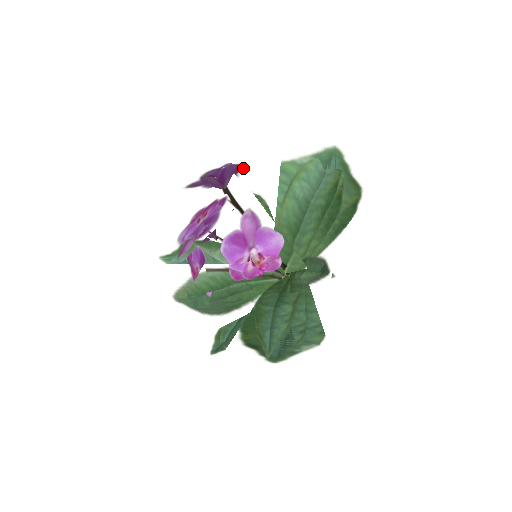
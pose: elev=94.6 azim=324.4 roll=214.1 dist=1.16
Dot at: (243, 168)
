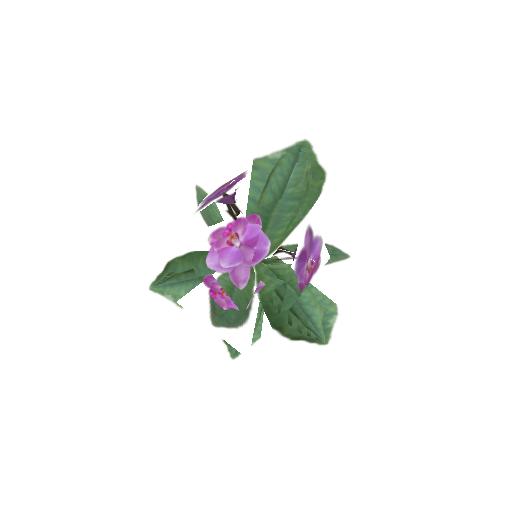
Dot at: (209, 170)
